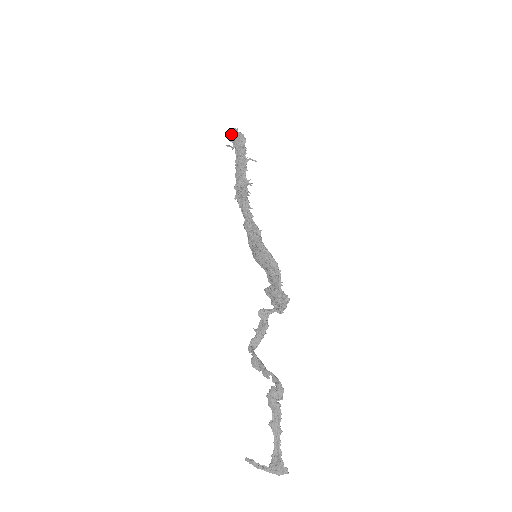
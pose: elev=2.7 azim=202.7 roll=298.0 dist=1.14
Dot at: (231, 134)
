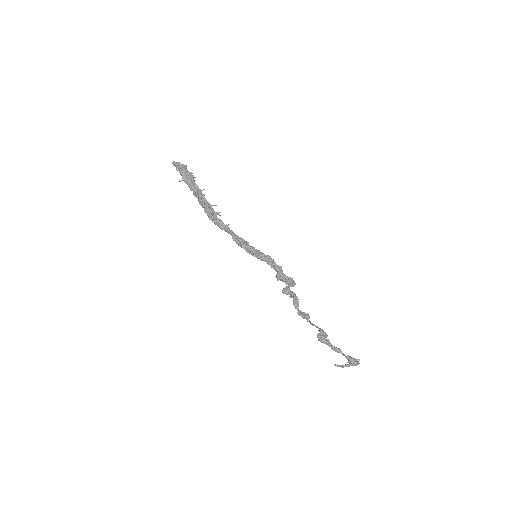
Dot at: occluded
